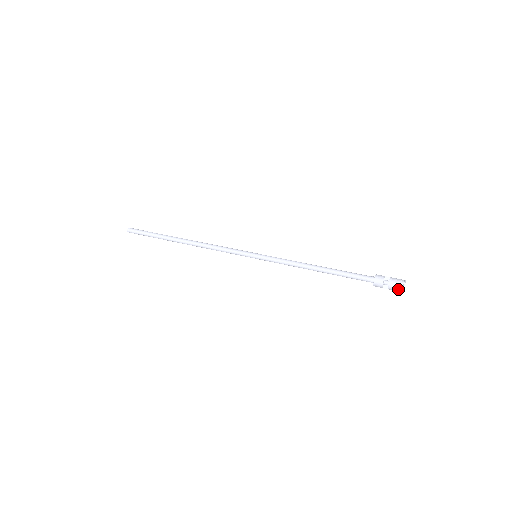
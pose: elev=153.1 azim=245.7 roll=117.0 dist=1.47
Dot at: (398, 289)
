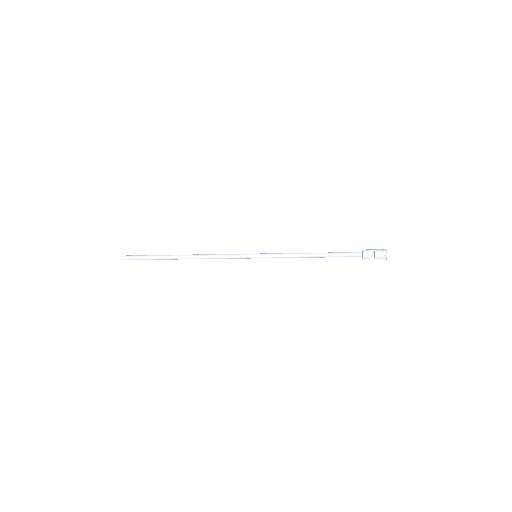
Dot at: (383, 258)
